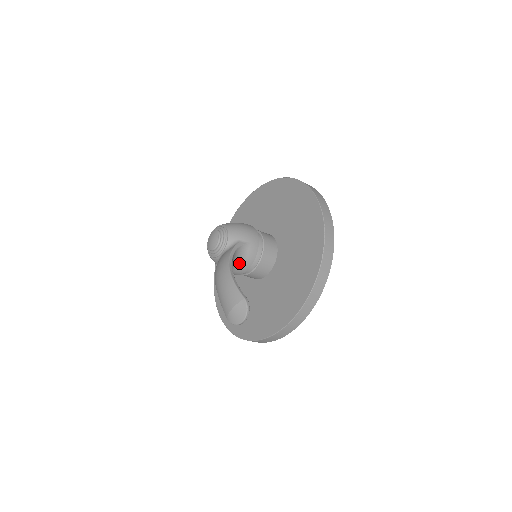
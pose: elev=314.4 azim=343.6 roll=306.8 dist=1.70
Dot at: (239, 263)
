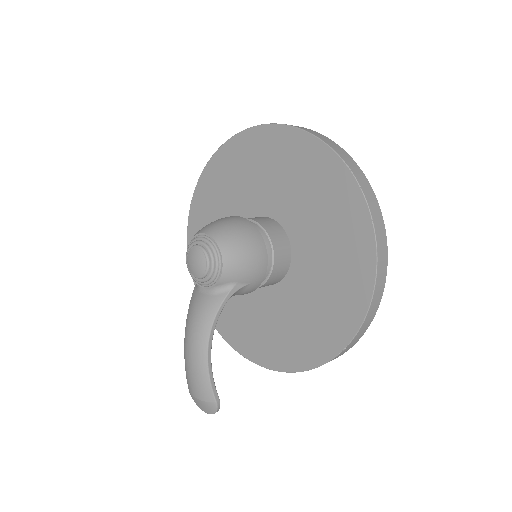
Dot at: occluded
